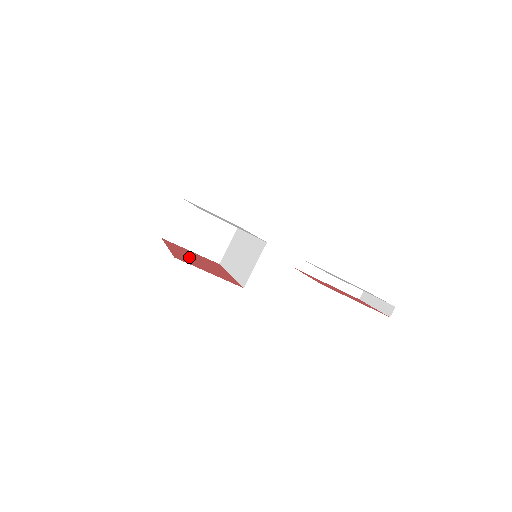
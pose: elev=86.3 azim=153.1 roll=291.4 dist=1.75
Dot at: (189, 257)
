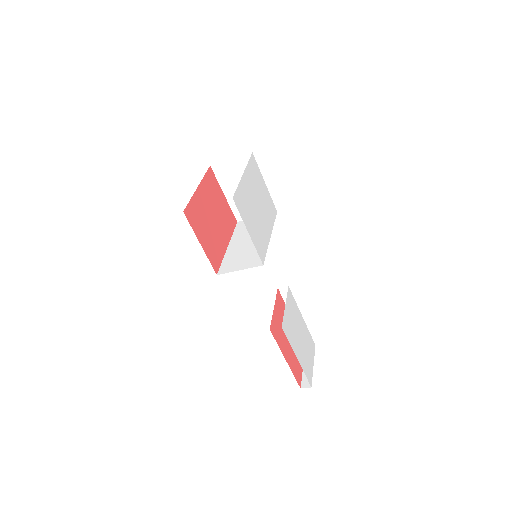
Dot at: (207, 209)
